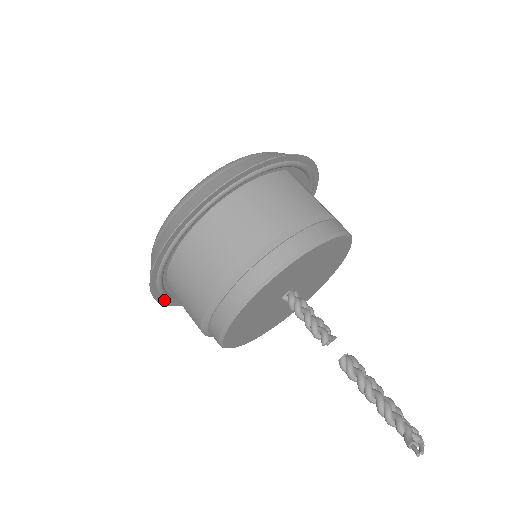
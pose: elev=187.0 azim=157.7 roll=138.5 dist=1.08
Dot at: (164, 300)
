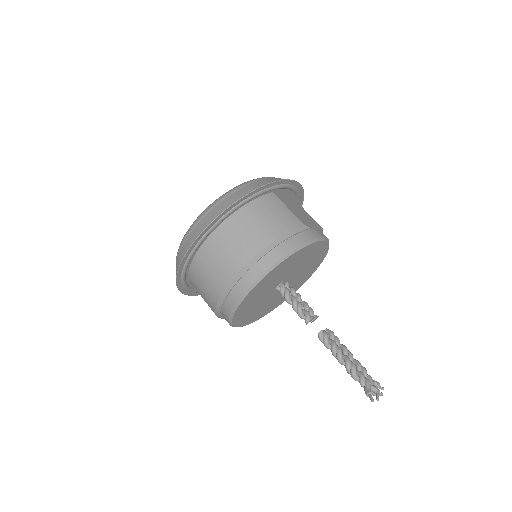
Dot at: (189, 292)
